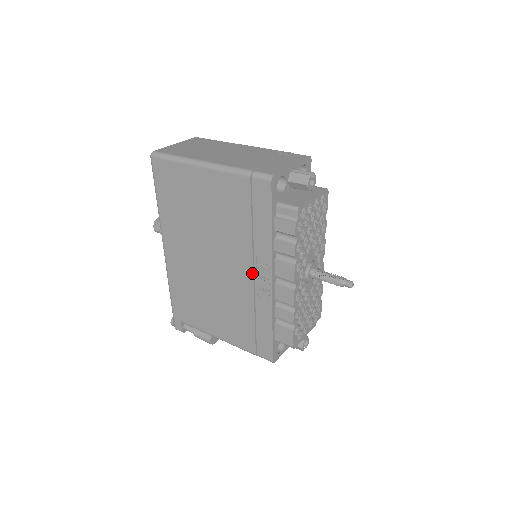
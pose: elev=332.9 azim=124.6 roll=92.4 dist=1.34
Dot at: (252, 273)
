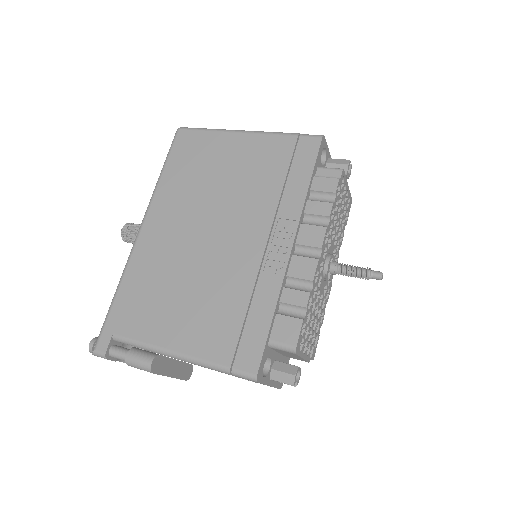
Dot at: (266, 239)
